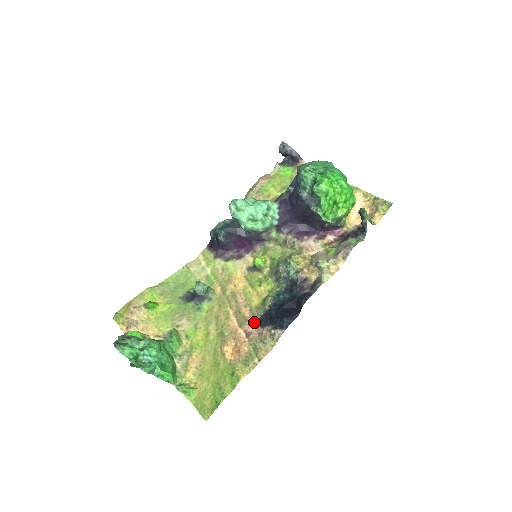
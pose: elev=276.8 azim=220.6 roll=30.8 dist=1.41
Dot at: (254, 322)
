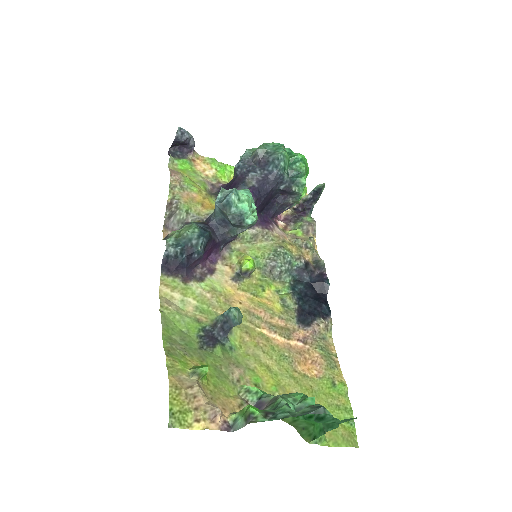
Dot at: (296, 327)
